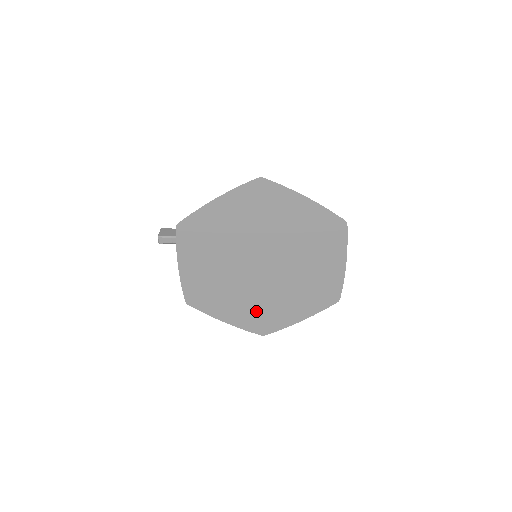
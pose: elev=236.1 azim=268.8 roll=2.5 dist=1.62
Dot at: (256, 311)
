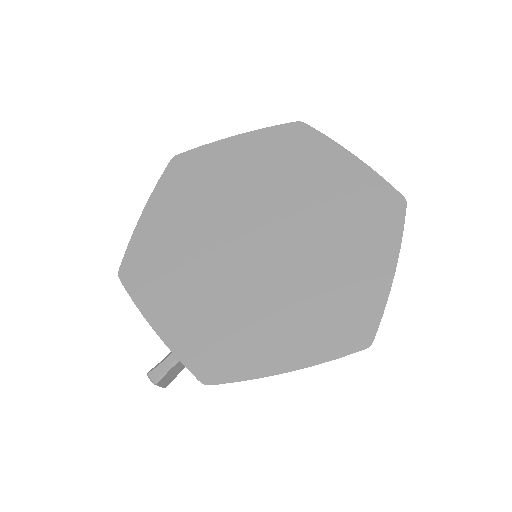
Dot at: (315, 311)
